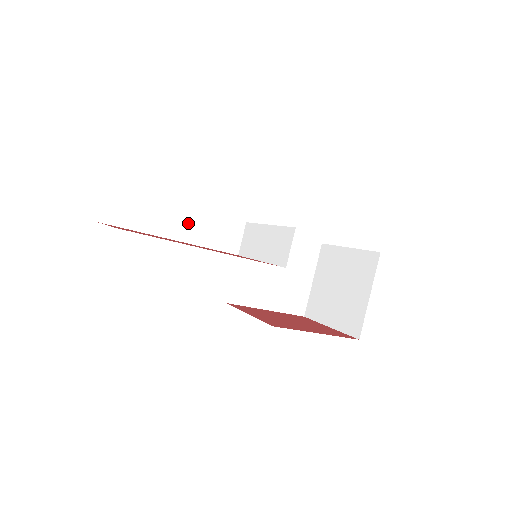
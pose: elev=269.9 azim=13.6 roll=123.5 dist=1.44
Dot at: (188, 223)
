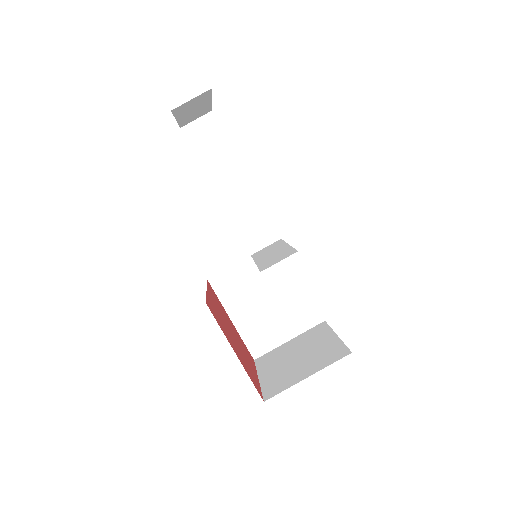
Dot at: (239, 194)
